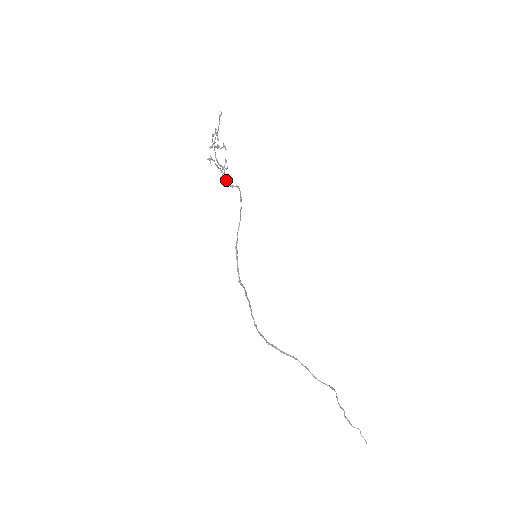
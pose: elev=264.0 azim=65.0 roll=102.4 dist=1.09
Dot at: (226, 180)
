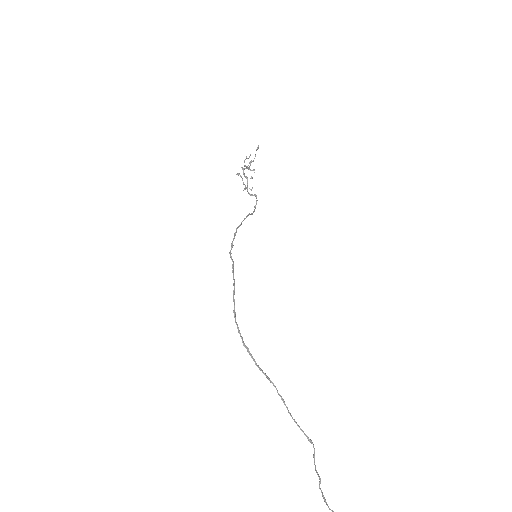
Dot at: (247, 189)
